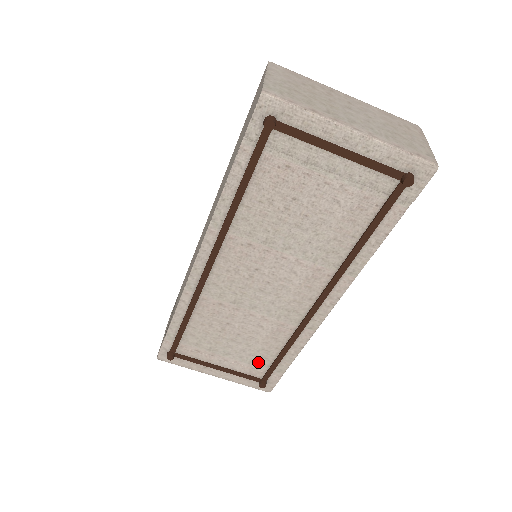
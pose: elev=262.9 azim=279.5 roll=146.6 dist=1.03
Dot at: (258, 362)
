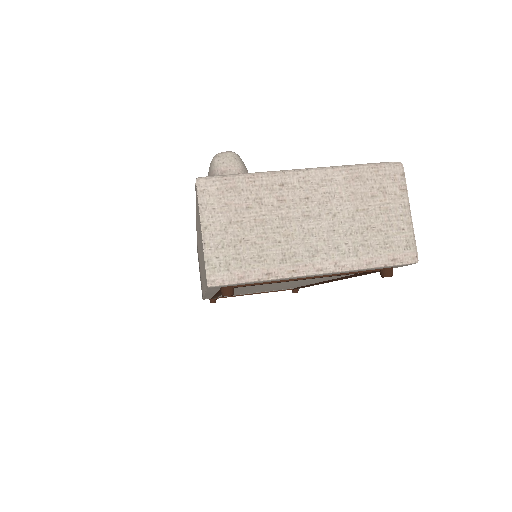
Dot at: occluded
